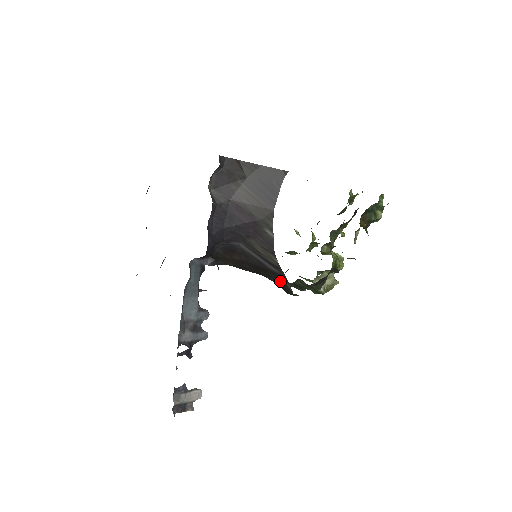
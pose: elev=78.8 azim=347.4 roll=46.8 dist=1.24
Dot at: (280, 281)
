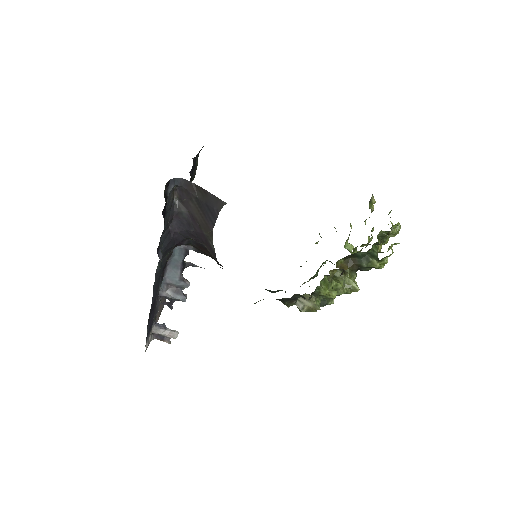
Dot at: occluded
